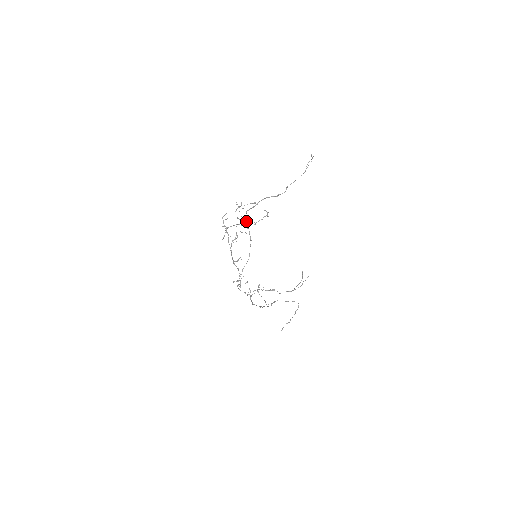
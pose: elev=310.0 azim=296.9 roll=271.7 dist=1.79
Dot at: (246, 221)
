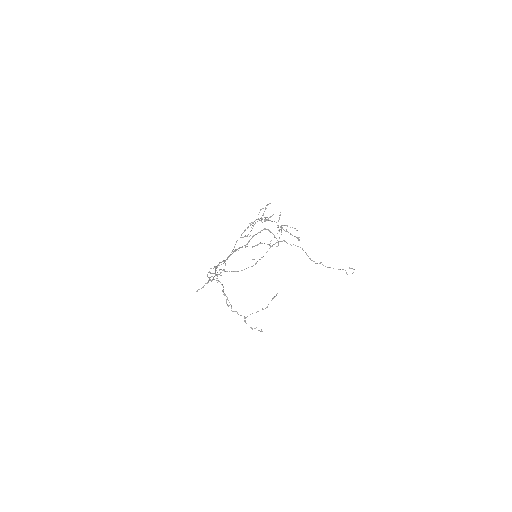
Dot at: occluded
